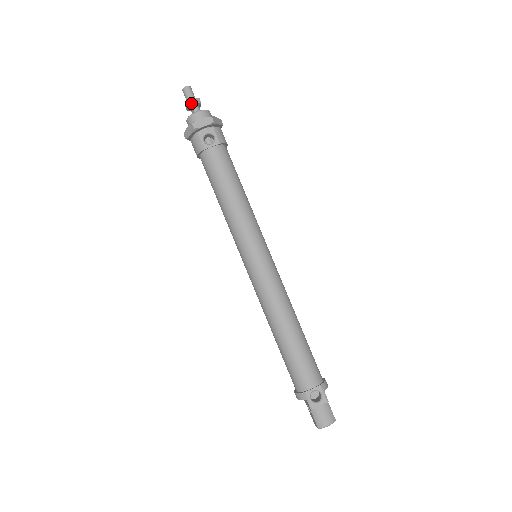
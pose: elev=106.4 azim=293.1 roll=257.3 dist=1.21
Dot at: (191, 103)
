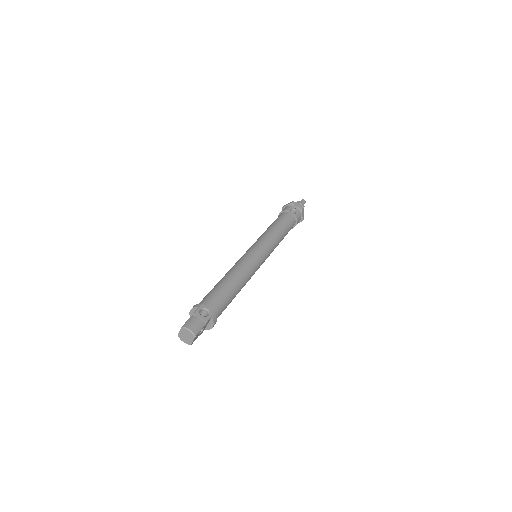
Dot at: (300, 202)
